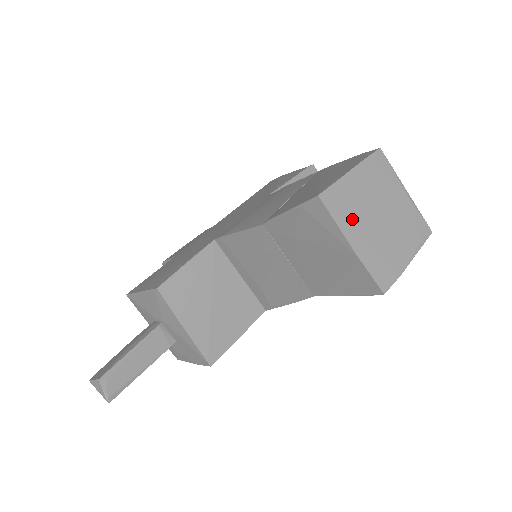
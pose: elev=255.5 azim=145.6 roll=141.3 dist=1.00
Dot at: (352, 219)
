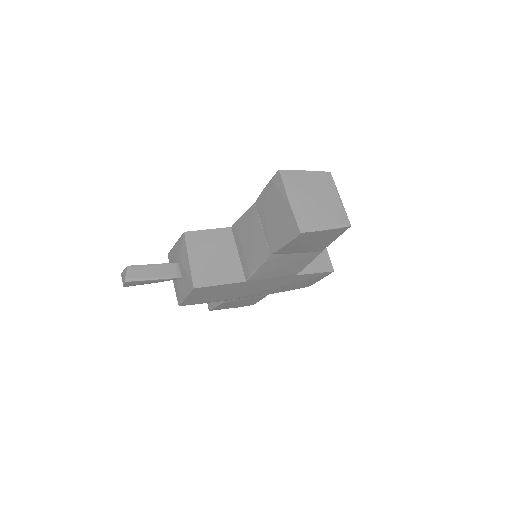
Dot at: (295, 189)
